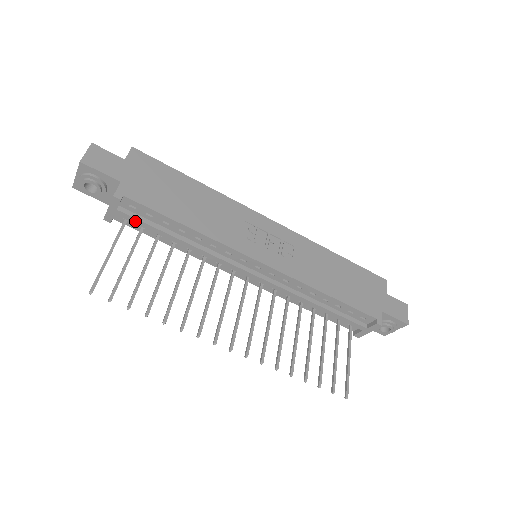
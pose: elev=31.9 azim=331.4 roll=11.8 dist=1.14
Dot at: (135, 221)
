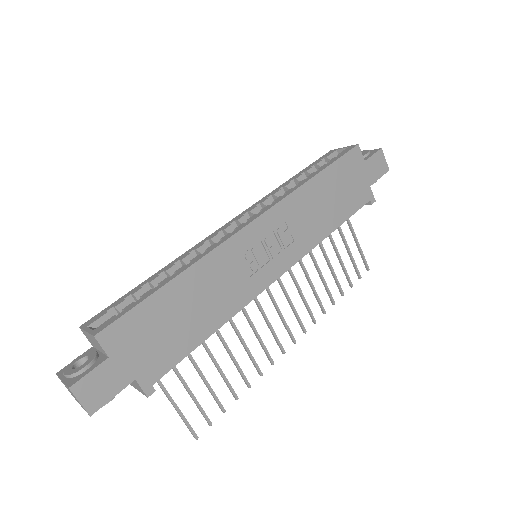
Dot at: occluded
